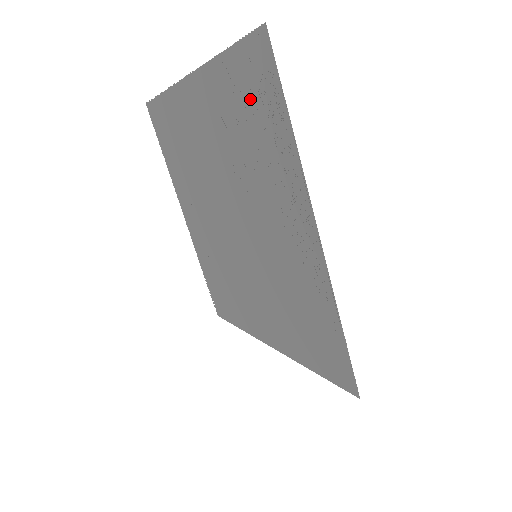
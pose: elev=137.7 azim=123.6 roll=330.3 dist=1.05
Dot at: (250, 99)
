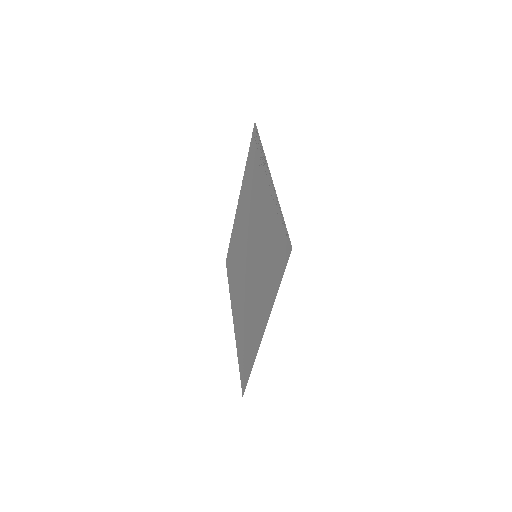
Dot at: (252, 160)
